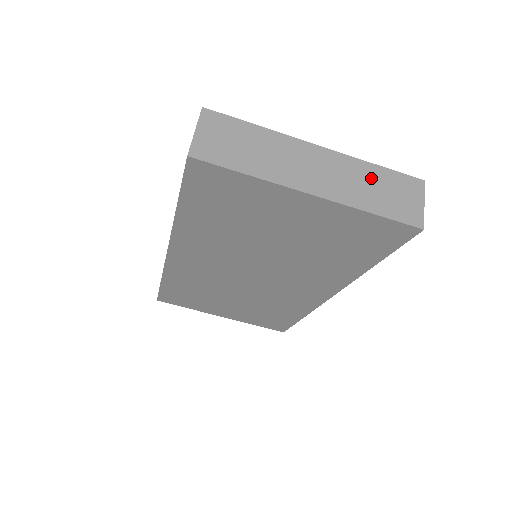
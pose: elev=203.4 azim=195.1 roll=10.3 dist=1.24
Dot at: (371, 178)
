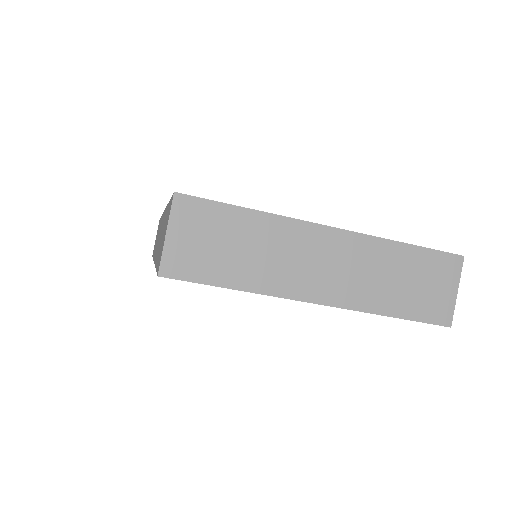
Dot at: (396, 265)
